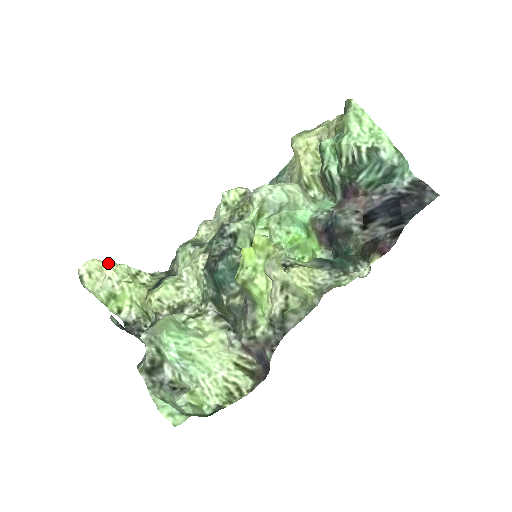
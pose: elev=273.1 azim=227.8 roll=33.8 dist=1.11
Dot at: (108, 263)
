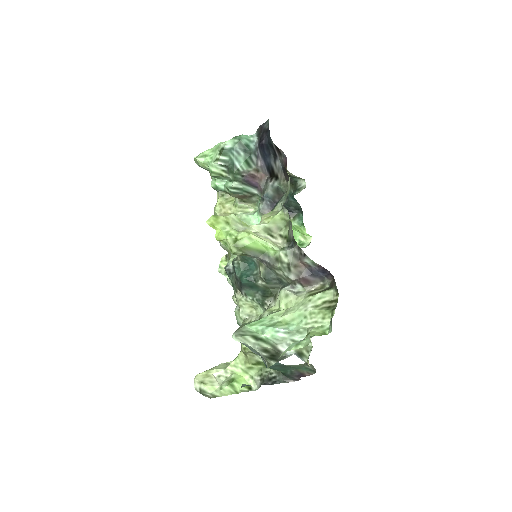
Dot at: (208, 370)
